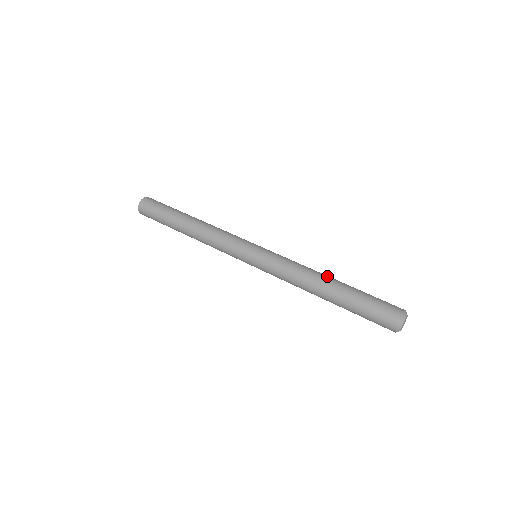
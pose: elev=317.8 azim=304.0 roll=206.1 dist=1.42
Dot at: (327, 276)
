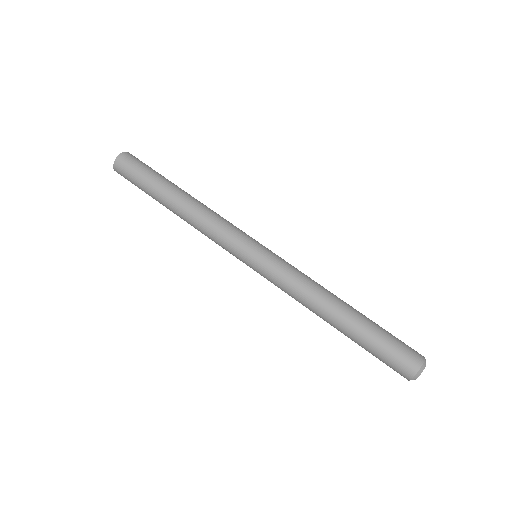
Dot at: (336, 304)
